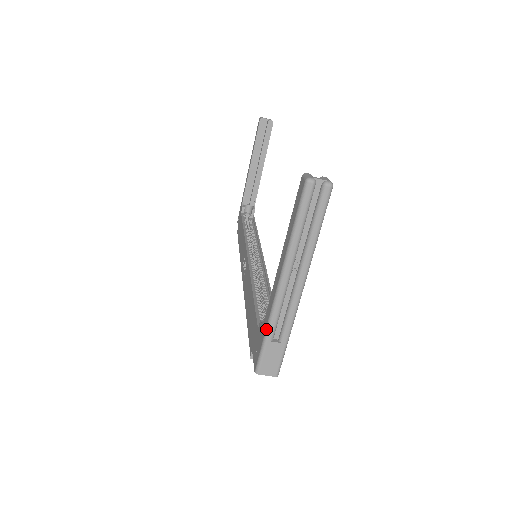
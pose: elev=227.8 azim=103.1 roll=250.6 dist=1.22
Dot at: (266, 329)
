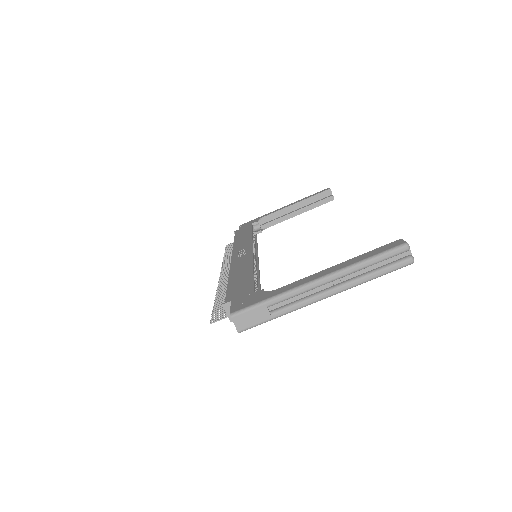
Dot at: (274, 296)
